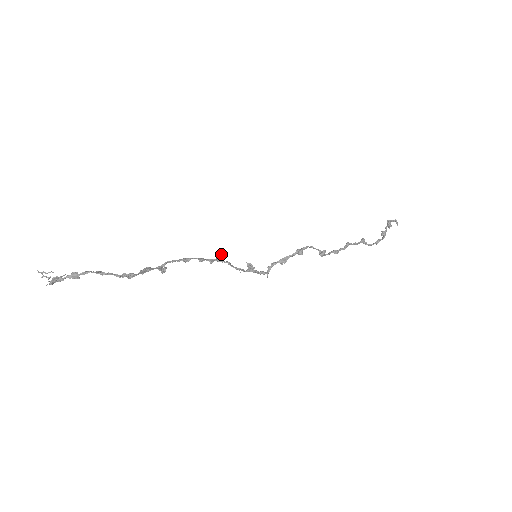
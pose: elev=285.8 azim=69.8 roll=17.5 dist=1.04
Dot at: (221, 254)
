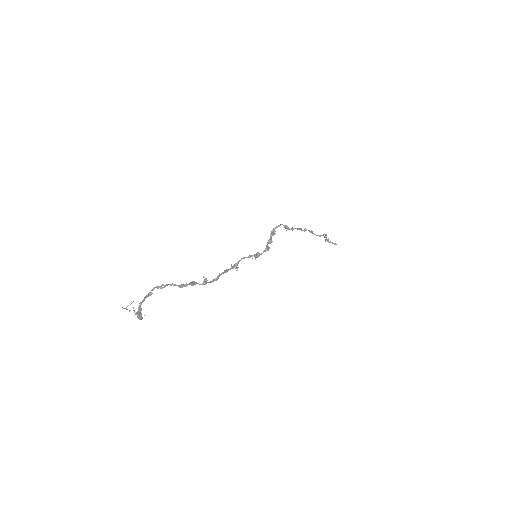
Dot at: (236, 268)
